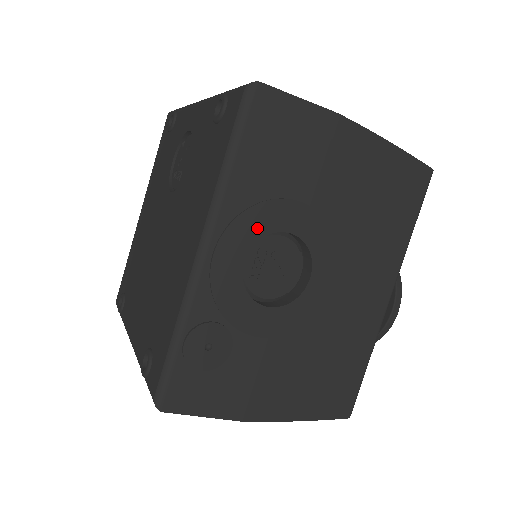
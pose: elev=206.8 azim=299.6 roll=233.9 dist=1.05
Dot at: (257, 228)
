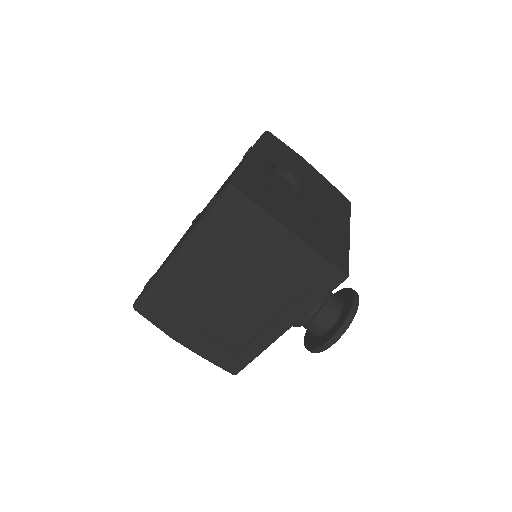
Dot at: (275, 162)
